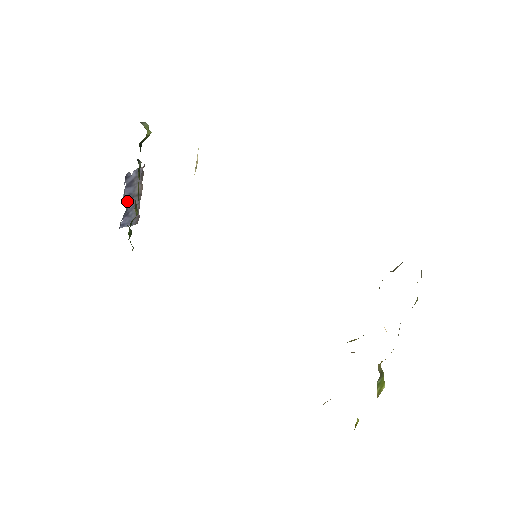
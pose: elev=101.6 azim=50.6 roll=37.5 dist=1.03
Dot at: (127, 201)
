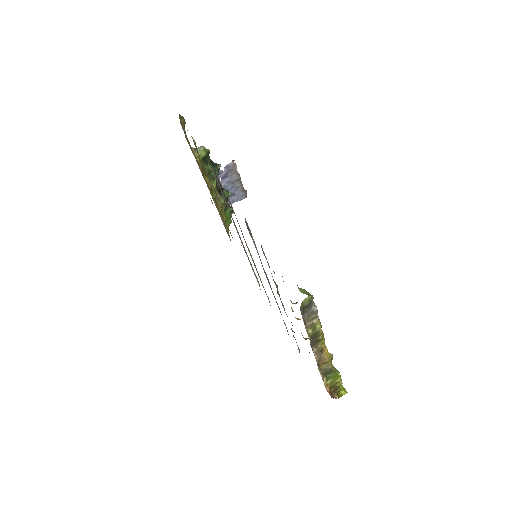
Dot at: (228, 187)
